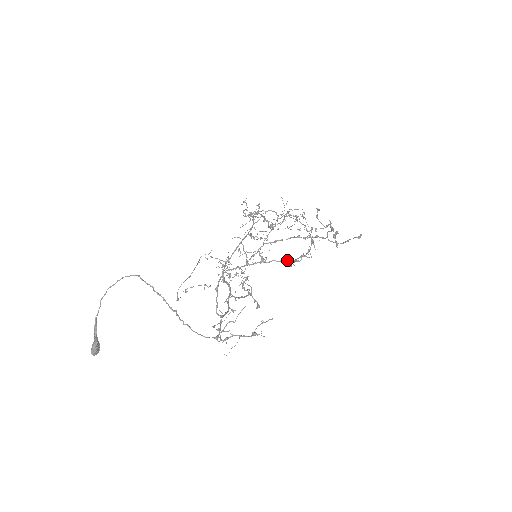
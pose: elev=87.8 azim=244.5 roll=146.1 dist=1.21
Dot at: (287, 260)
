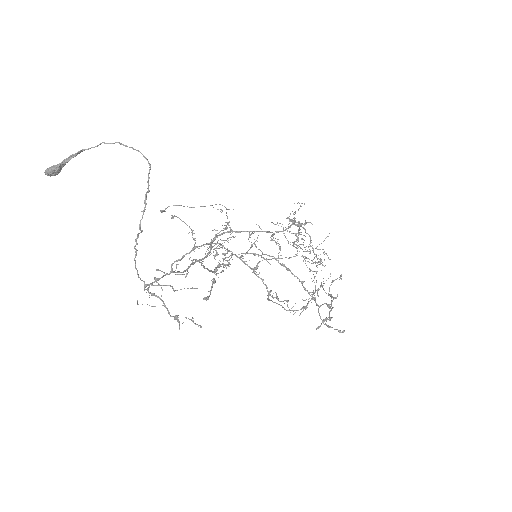
Dot at: occluded
